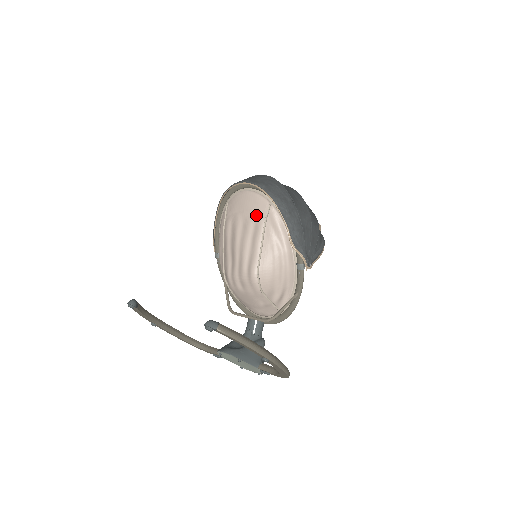
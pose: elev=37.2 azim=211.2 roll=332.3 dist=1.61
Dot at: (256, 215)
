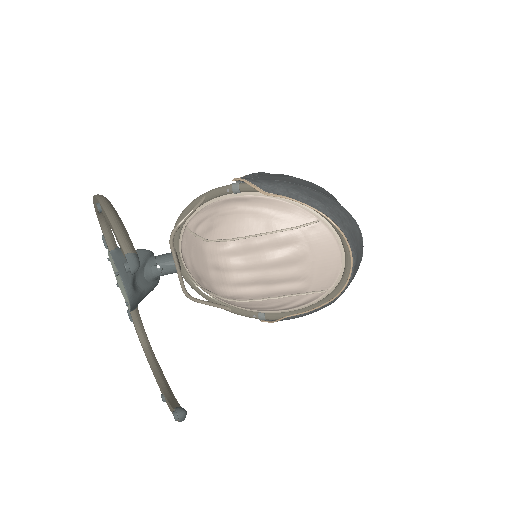
Dot at: (312, 280)
